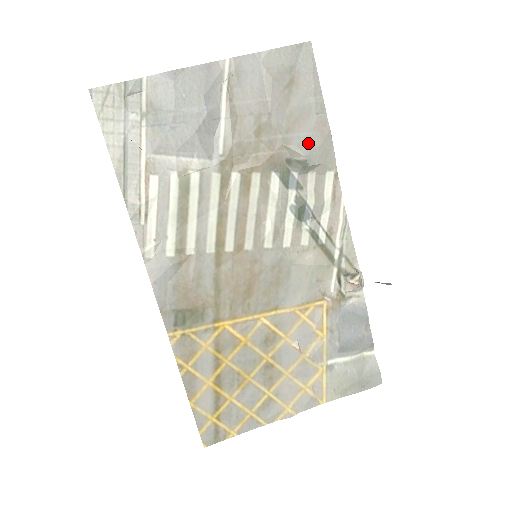
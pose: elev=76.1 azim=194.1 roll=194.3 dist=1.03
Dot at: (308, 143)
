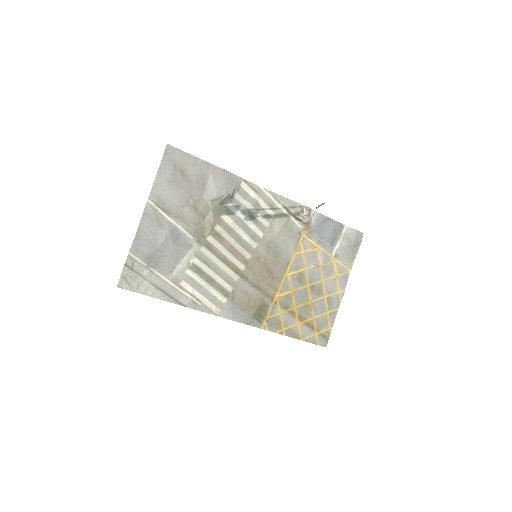
Dot at: (220, 186)
